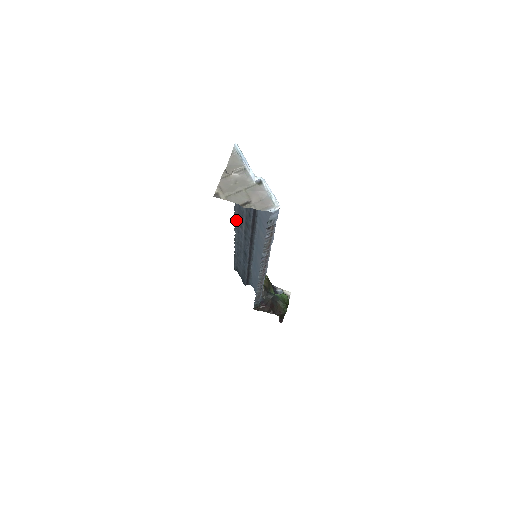
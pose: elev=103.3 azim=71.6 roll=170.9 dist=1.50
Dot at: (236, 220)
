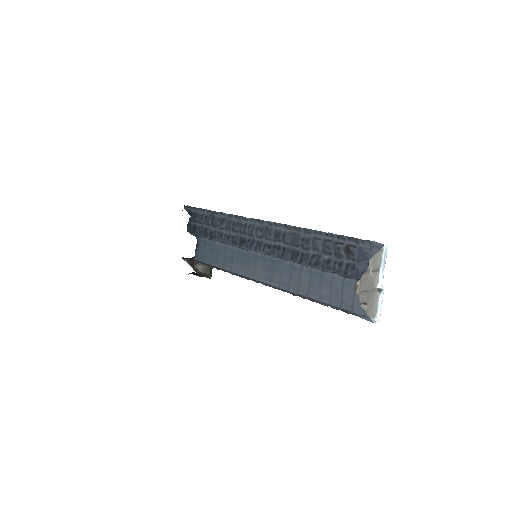
Dot at: (274, 227)
